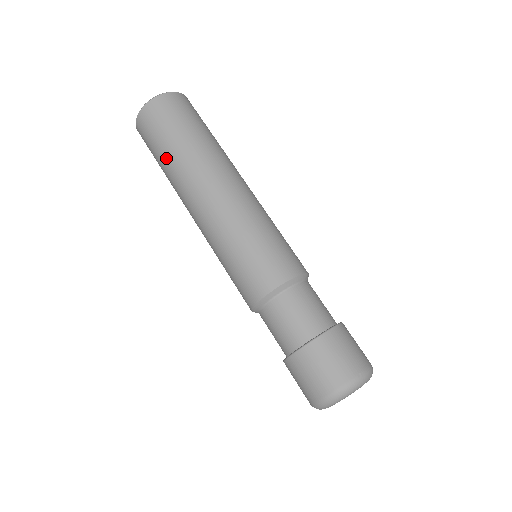
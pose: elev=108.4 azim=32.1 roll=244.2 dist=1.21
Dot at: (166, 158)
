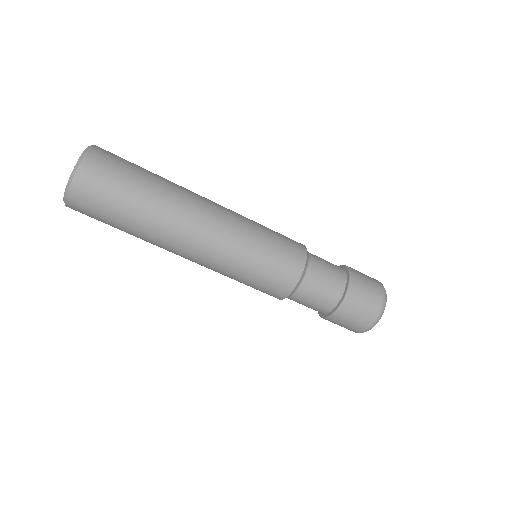
Dot at: (131, 224)
